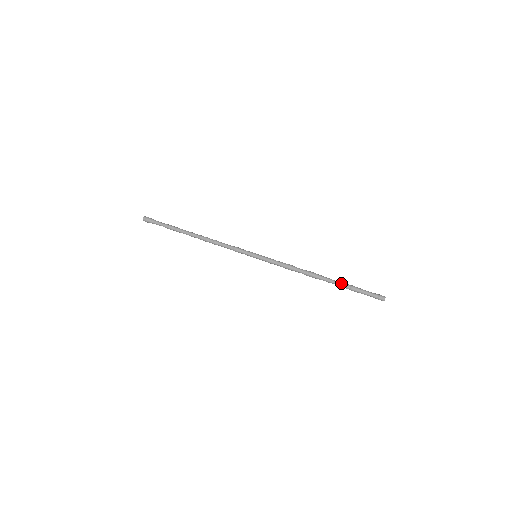
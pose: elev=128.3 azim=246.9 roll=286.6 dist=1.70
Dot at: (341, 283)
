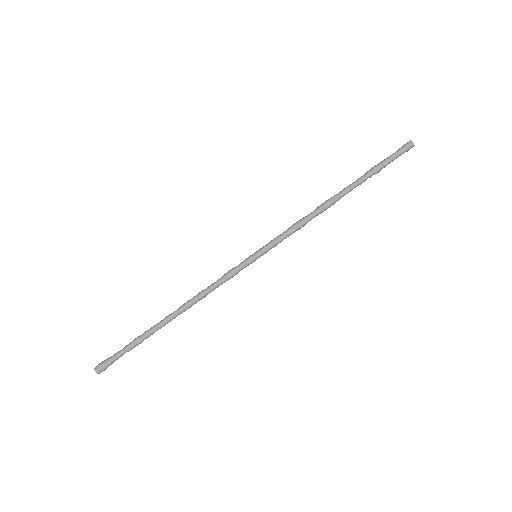
Dot at: (361, 178)
